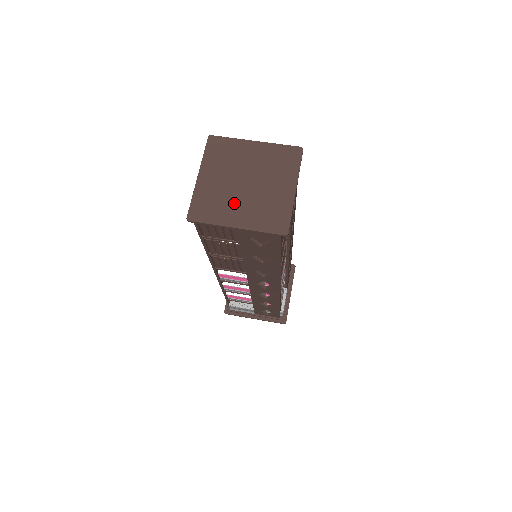
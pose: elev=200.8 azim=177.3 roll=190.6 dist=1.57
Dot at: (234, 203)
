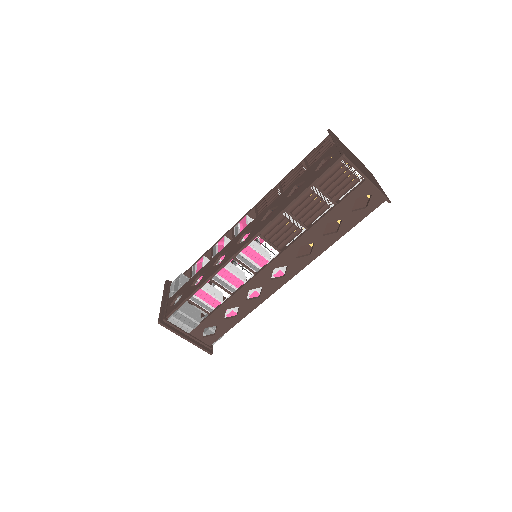
Dot at: (360, 168)
